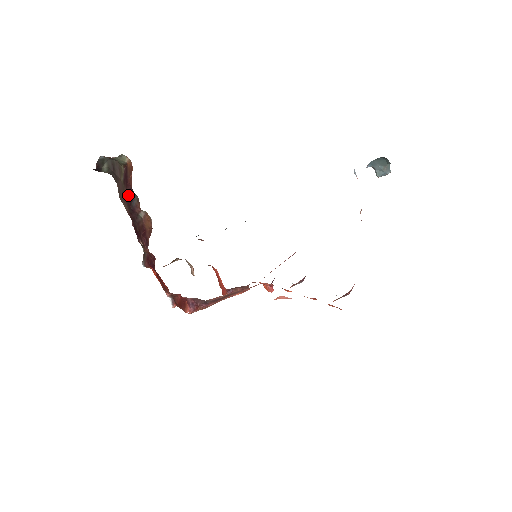
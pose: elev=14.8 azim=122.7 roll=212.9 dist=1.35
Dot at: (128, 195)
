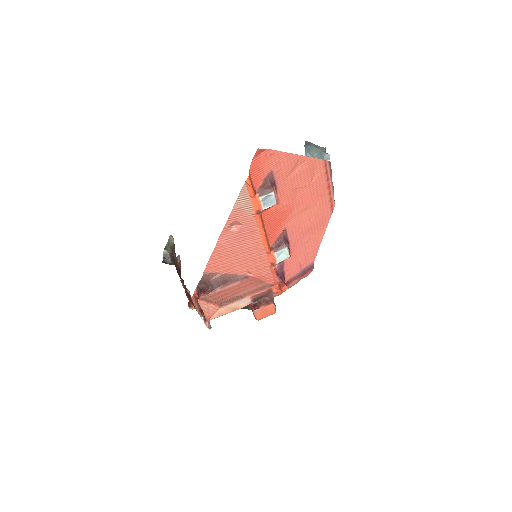
Dot at: occluded
